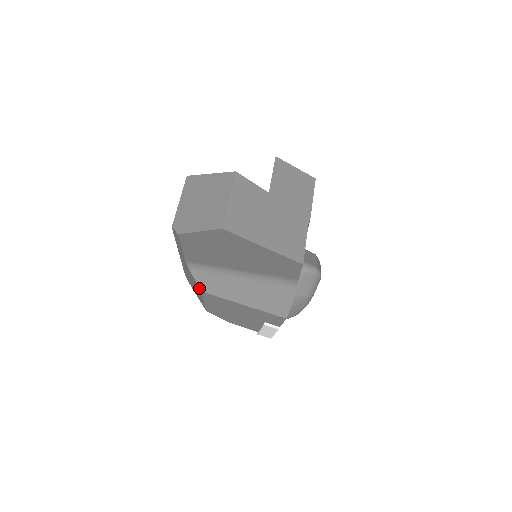
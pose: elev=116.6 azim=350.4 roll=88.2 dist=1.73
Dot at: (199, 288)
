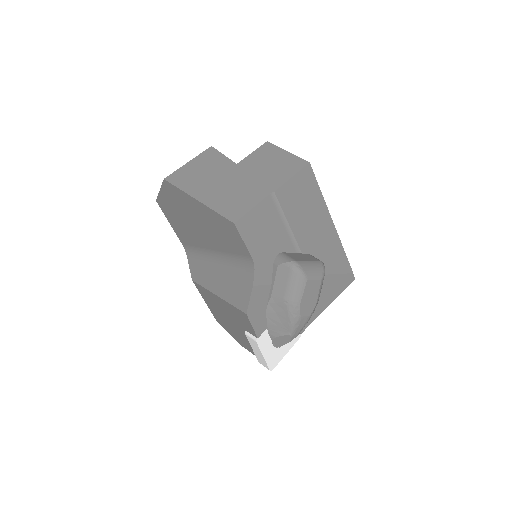
Dot at: (192, 277)
